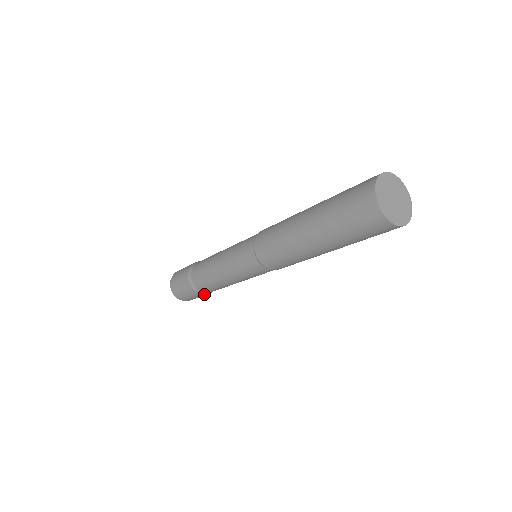
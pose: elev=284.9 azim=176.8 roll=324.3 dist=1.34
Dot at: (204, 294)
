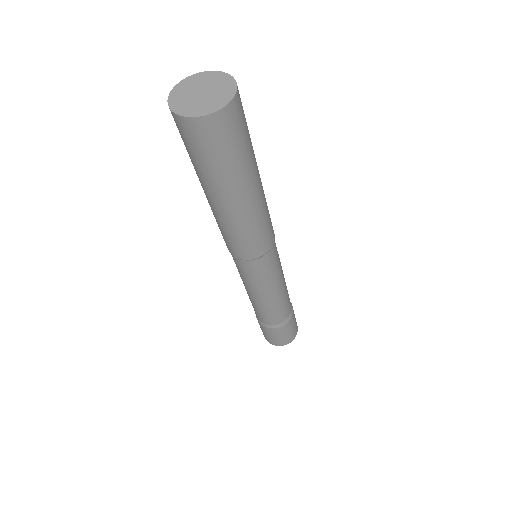
Dot at: (265, 326)
